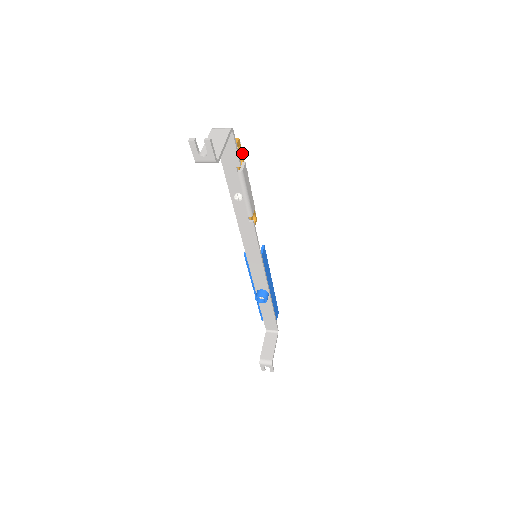
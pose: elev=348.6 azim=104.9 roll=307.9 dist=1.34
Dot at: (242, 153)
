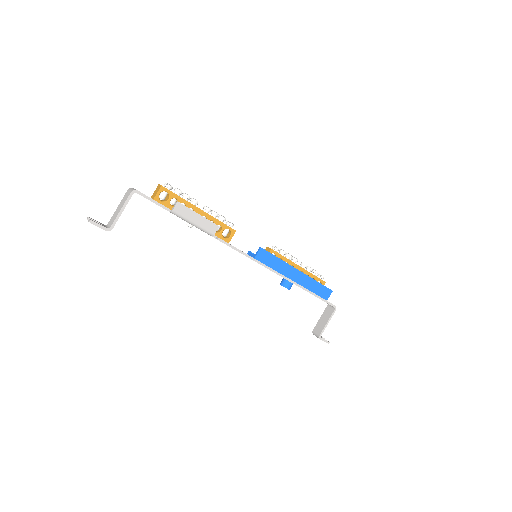
Dot at: (174, 193)
